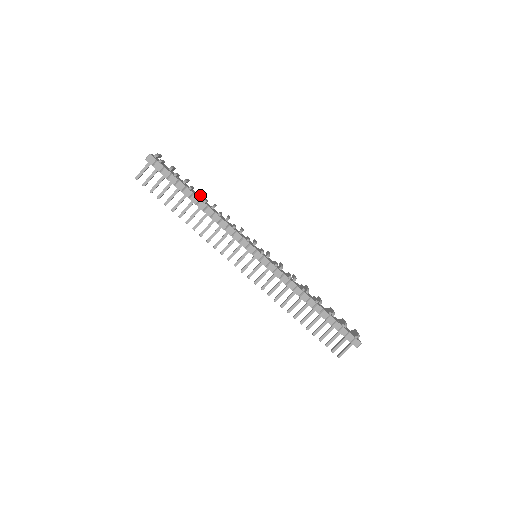
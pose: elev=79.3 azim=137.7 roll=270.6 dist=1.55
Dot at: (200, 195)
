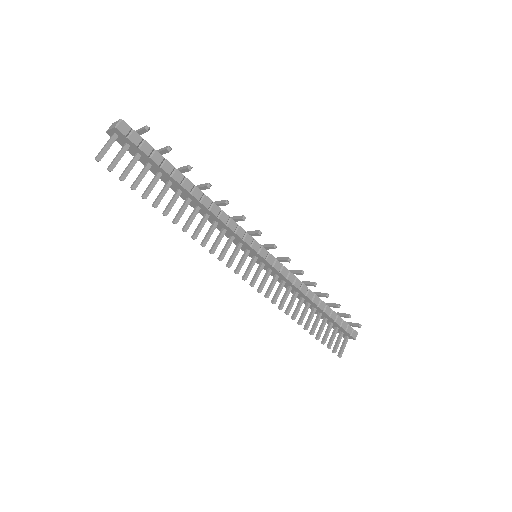
Dot at: occluded
